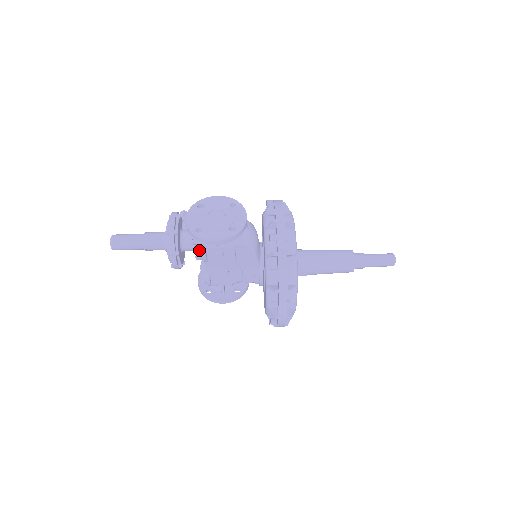
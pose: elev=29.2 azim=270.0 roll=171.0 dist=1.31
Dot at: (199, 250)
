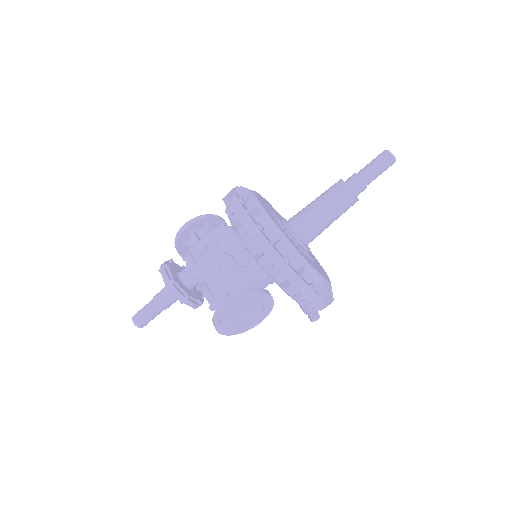
Dot at: (186, 257)
